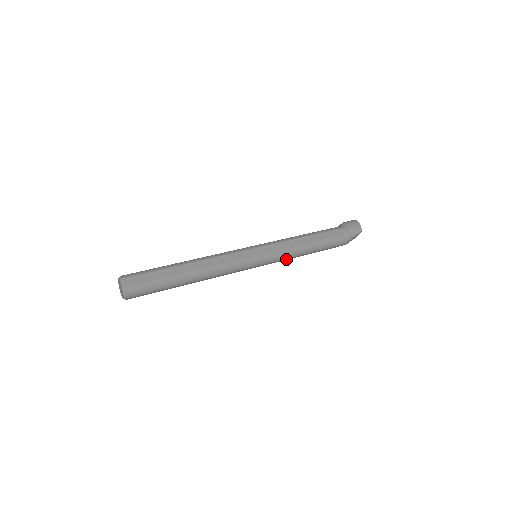
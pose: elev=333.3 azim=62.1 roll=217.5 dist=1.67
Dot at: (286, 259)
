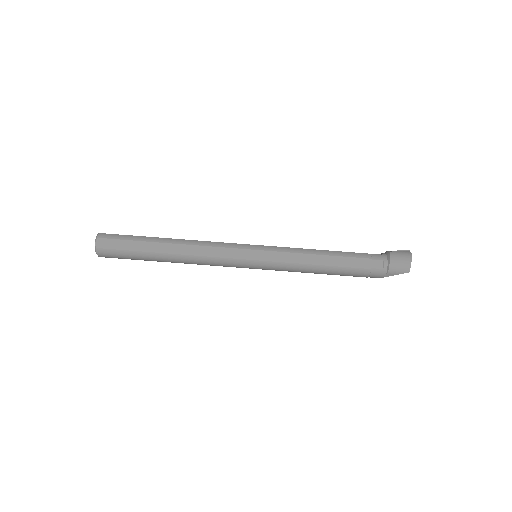
Dot at: (292, 271)
